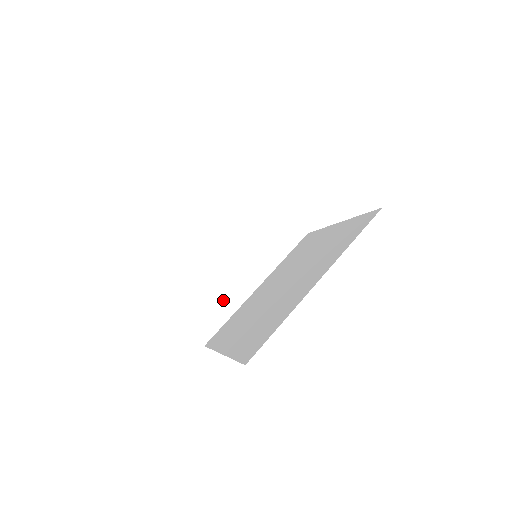
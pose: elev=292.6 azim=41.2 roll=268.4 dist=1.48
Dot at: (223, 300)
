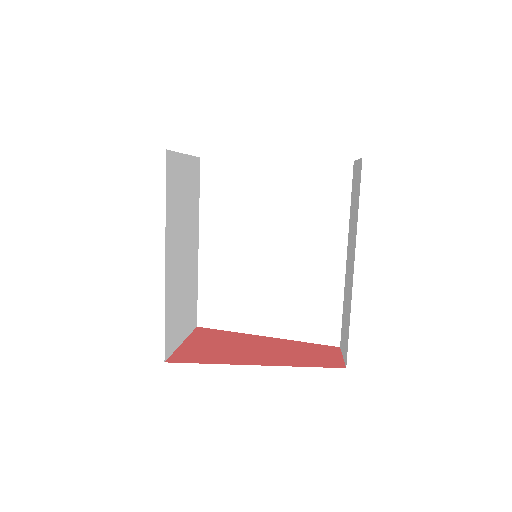
Dot at: (192, 286)
